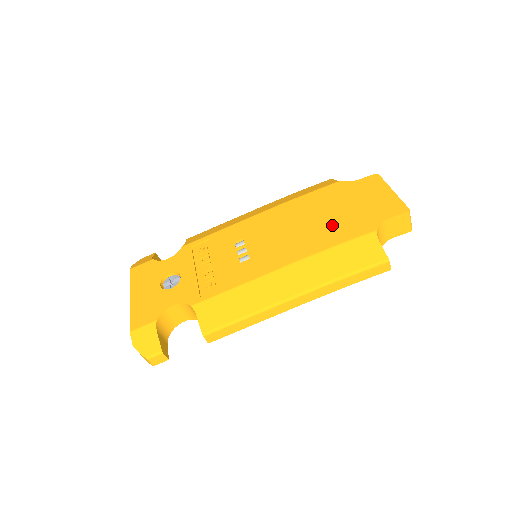
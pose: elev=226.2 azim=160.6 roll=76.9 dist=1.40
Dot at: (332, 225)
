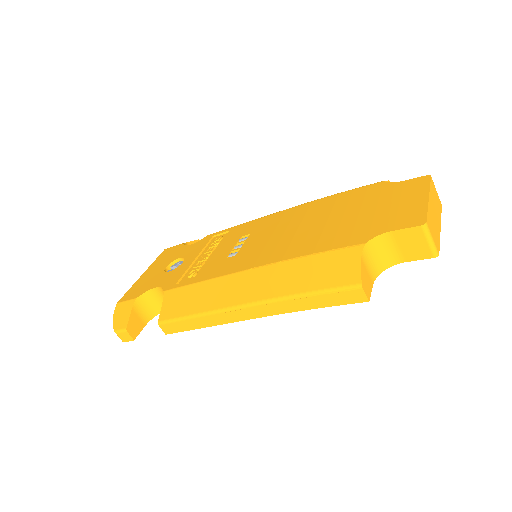
Dot at: (328, 231)
